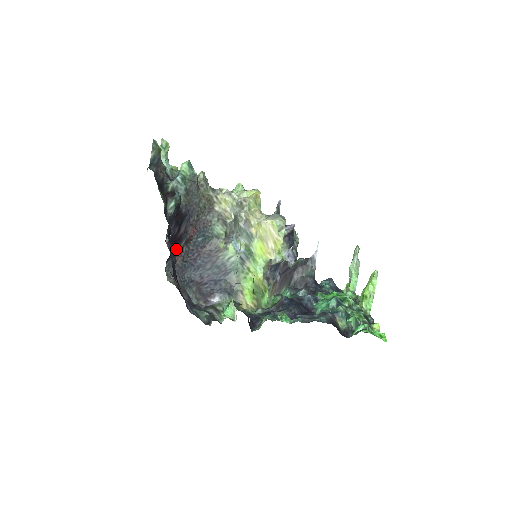
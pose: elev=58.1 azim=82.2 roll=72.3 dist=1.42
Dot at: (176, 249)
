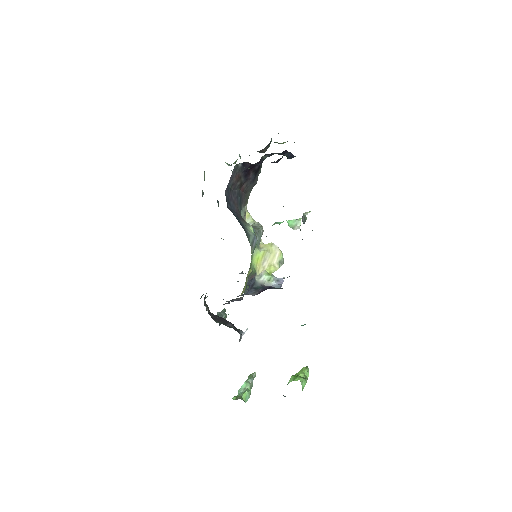
Dot at: occluded
